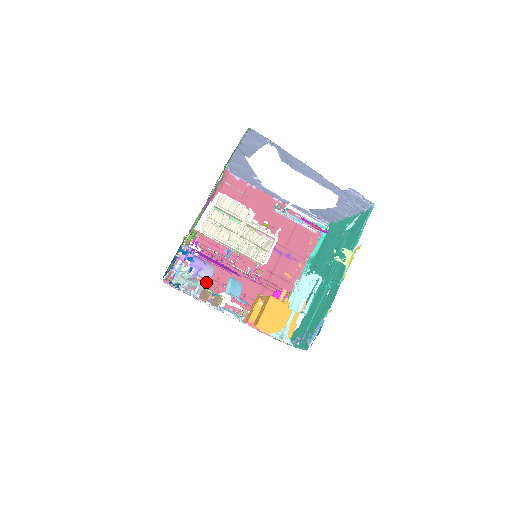
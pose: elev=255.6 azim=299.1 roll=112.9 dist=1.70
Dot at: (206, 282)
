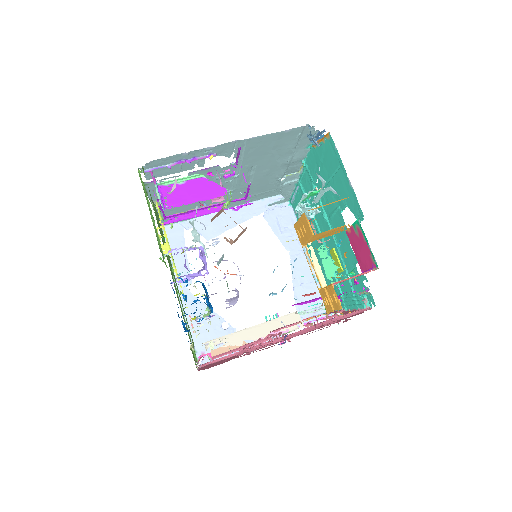
Dot at: occluded
